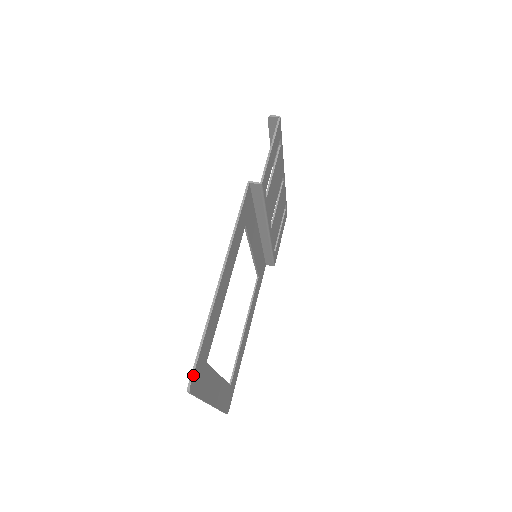
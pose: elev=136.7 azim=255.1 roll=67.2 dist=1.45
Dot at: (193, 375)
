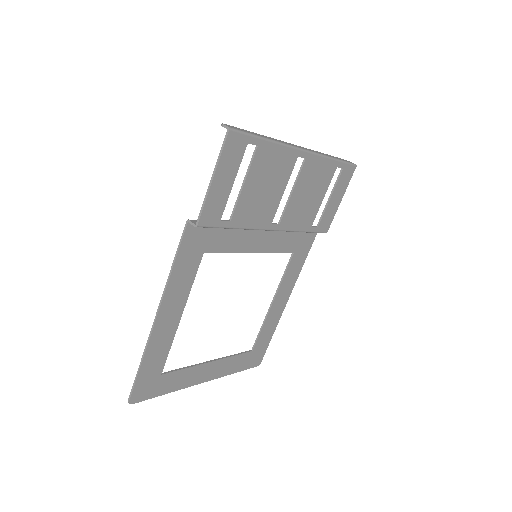
Dot at: (131, 395)
